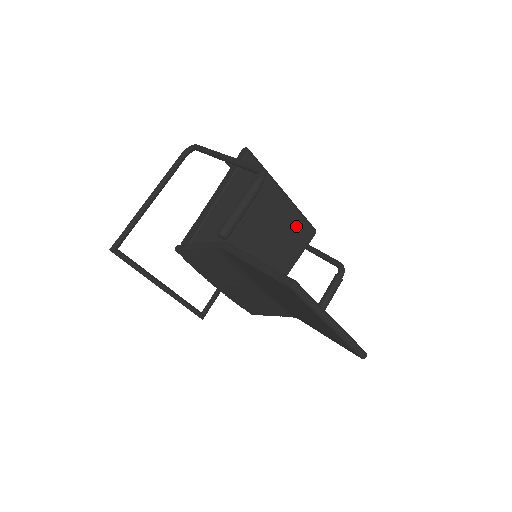
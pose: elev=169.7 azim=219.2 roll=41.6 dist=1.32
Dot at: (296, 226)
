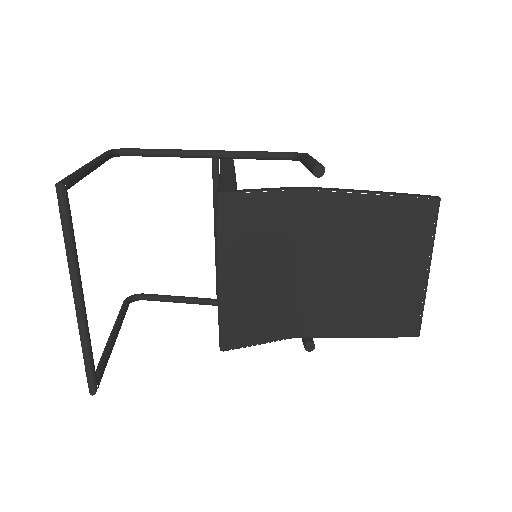
Dot at: occluded
